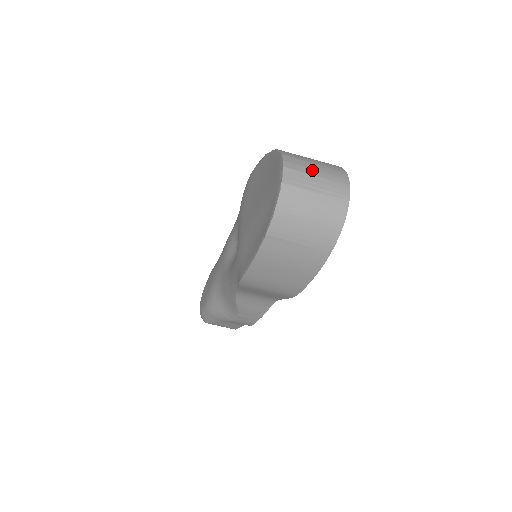
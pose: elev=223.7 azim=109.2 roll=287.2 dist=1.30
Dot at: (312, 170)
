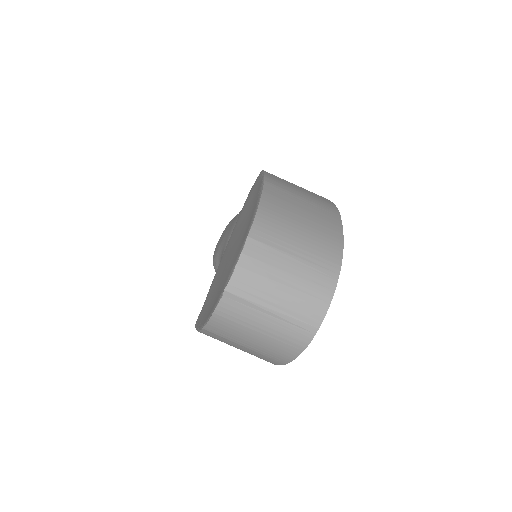
Dot at: (280, 273)
